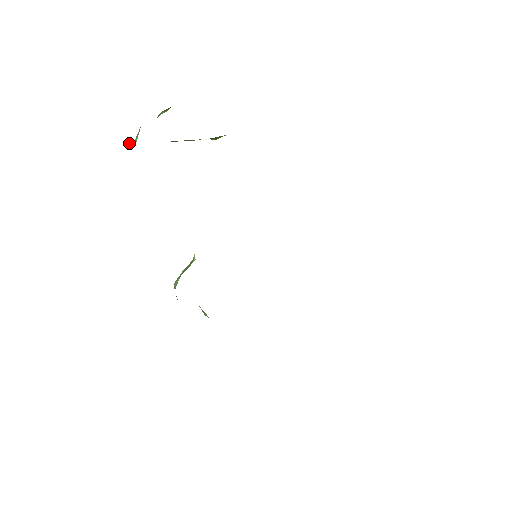
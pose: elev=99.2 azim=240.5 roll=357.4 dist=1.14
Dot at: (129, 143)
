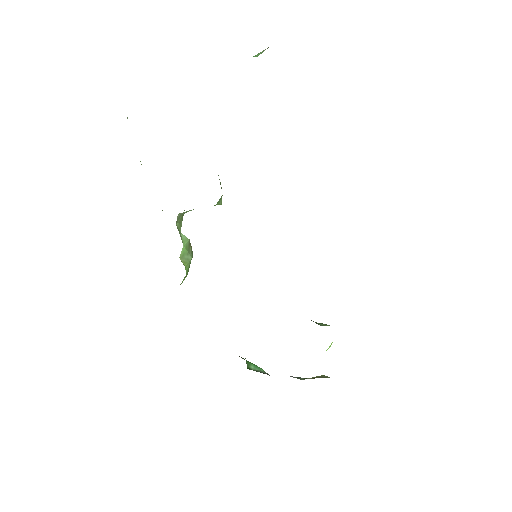
Dot at: occluded
